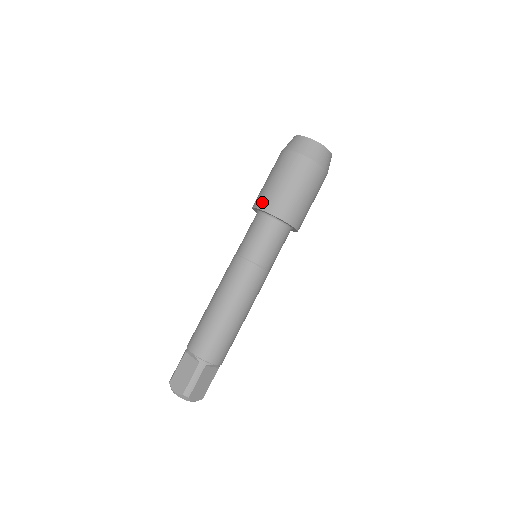
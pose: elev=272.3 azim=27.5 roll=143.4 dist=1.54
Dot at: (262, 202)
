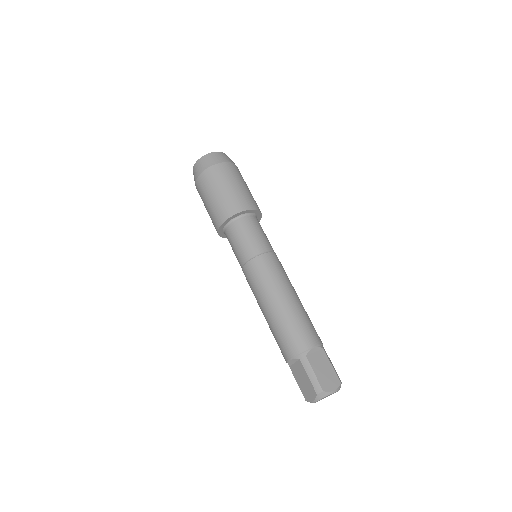
Dot at: (215, 224)
